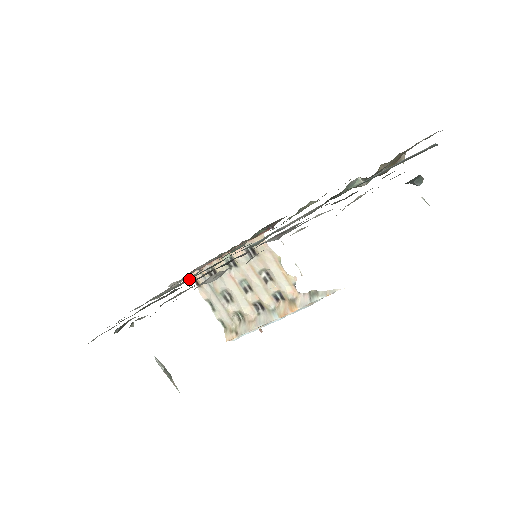
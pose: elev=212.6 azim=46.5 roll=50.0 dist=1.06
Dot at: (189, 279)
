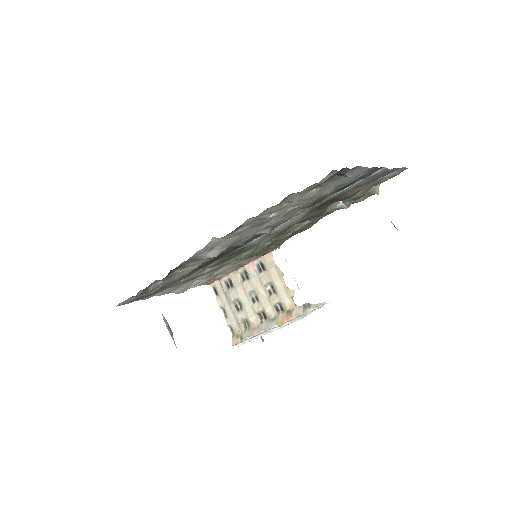
Dot at: (203, 270)
